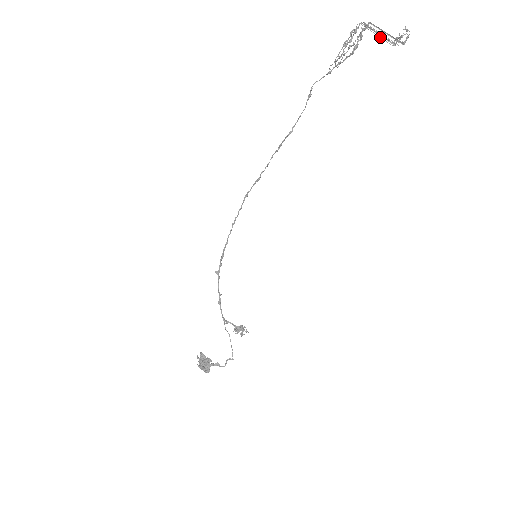
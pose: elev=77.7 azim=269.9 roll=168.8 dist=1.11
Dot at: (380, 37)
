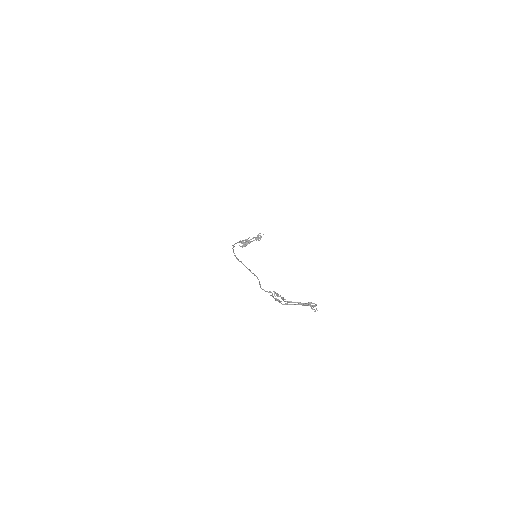
Dot at: (298, 303)
